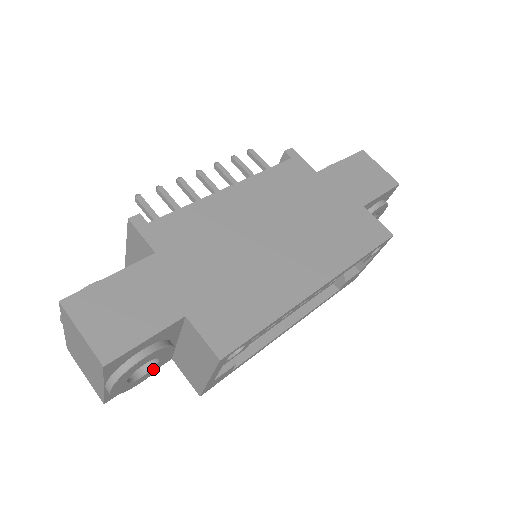
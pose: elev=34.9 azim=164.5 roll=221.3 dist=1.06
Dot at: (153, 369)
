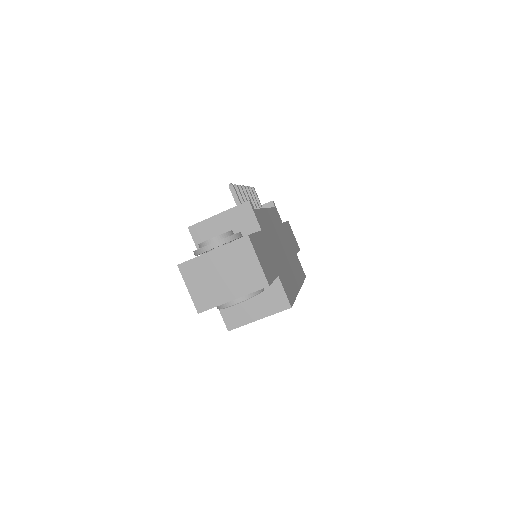
Dot at: occluded
